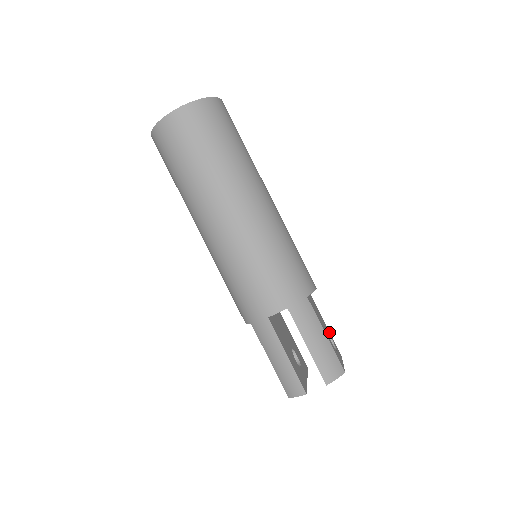
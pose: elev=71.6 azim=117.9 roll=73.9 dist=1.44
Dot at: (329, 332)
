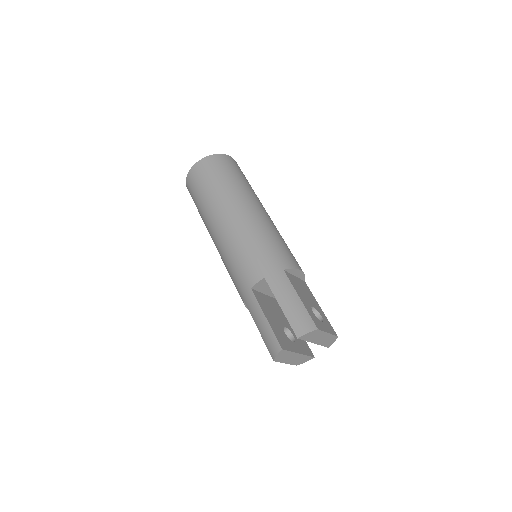
Dot at: (323, 314)
